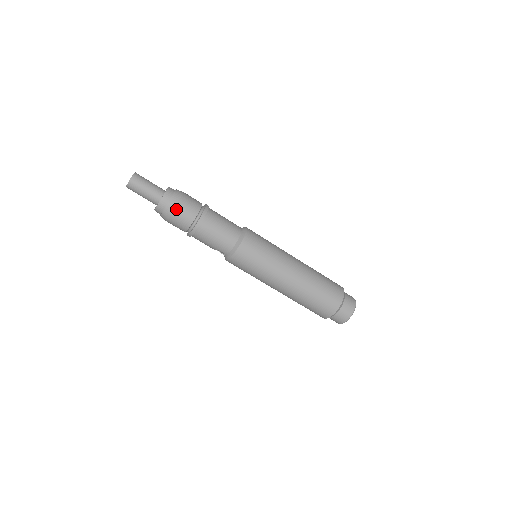
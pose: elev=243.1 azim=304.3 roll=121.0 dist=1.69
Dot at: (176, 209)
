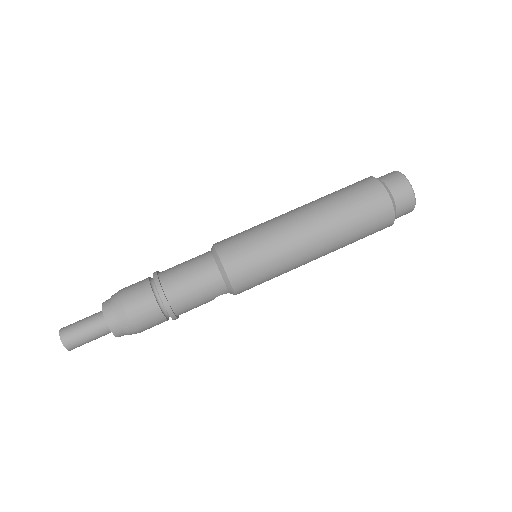
Dot at: (131, 317)
